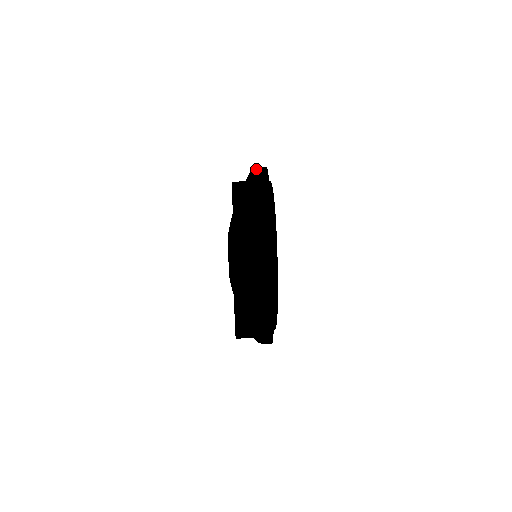
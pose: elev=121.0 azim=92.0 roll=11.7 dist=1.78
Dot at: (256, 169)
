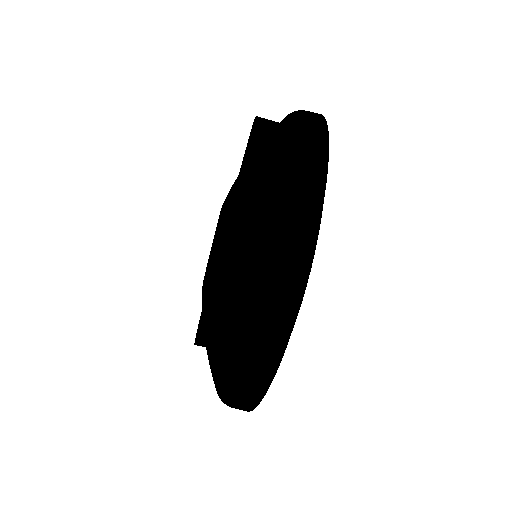
Dot at: (293, 226)
